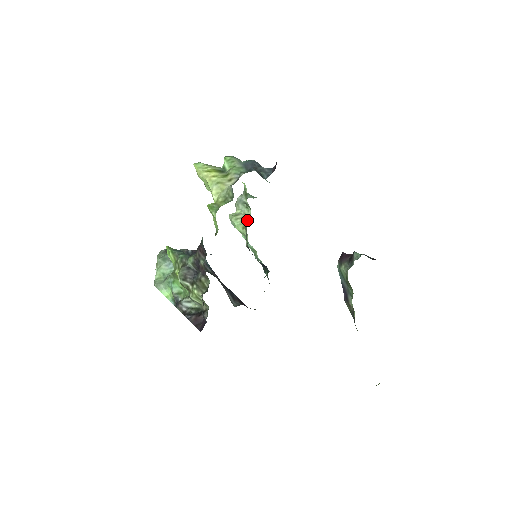
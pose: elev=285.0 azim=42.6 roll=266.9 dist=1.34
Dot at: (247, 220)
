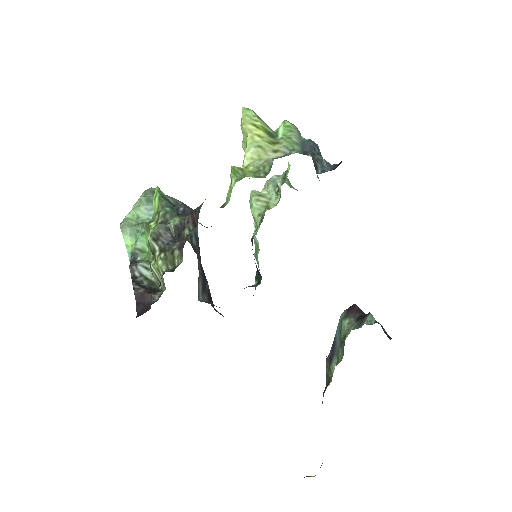
Dot at: (269, 208)
